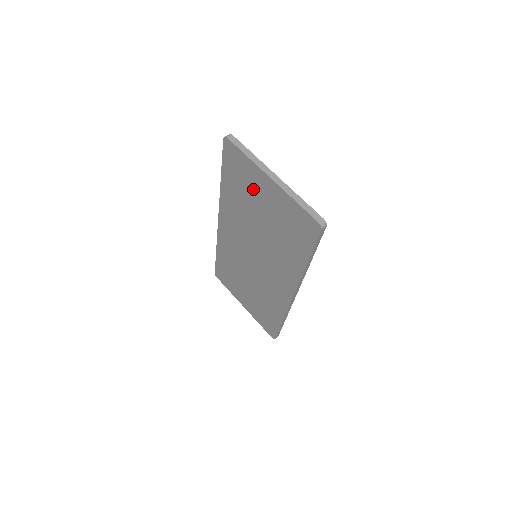
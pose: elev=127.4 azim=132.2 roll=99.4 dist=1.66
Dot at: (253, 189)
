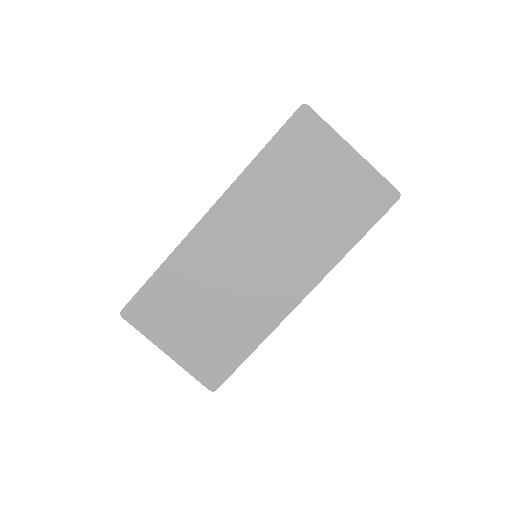
Dot at: (316, 163)
